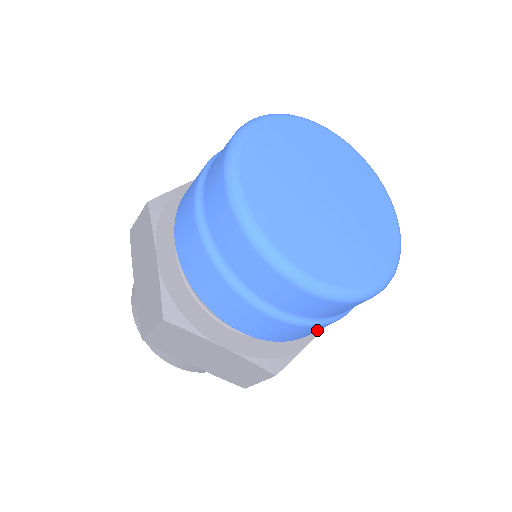
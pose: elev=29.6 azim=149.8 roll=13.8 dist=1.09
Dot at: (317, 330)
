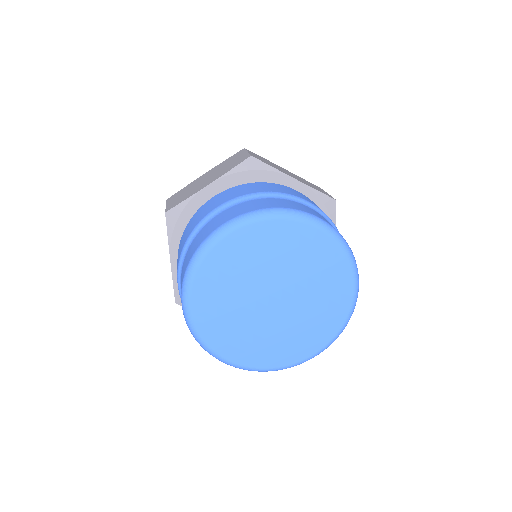
Dot at: occluded
